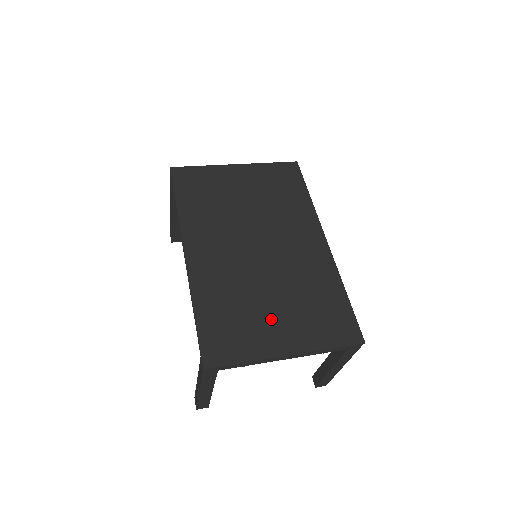
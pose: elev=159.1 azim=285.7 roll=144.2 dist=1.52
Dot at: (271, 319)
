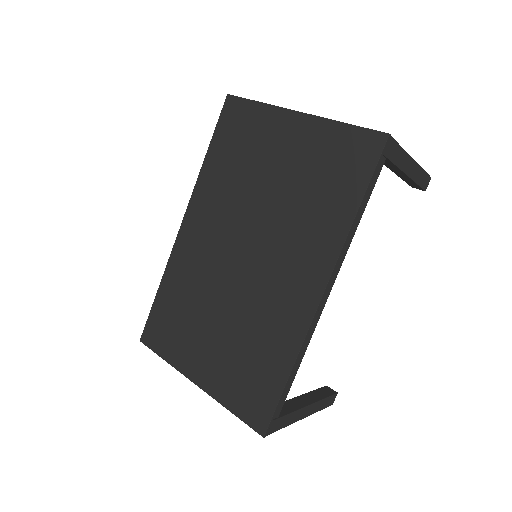
Dot at: (204, 341)
